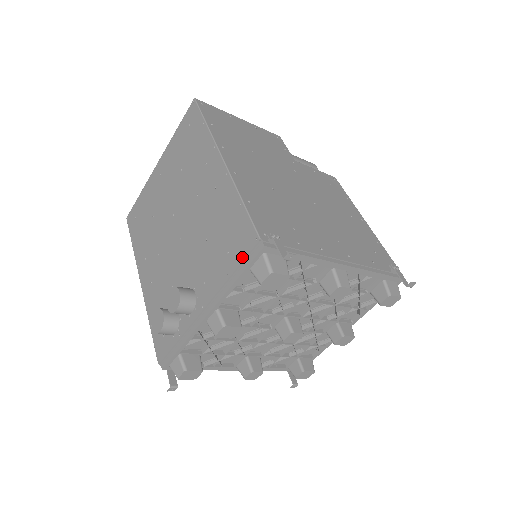
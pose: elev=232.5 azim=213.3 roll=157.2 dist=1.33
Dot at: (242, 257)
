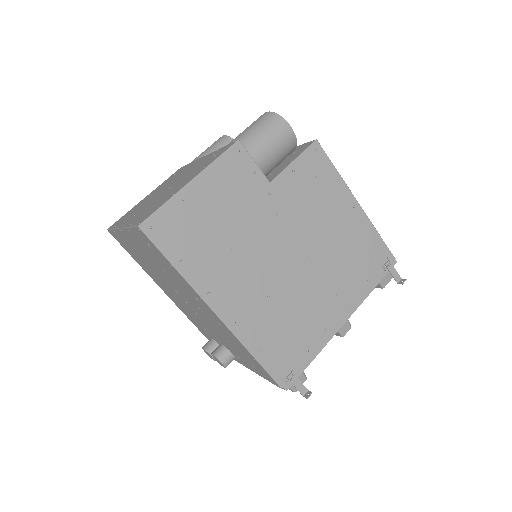
Dot at: (269, 381)
